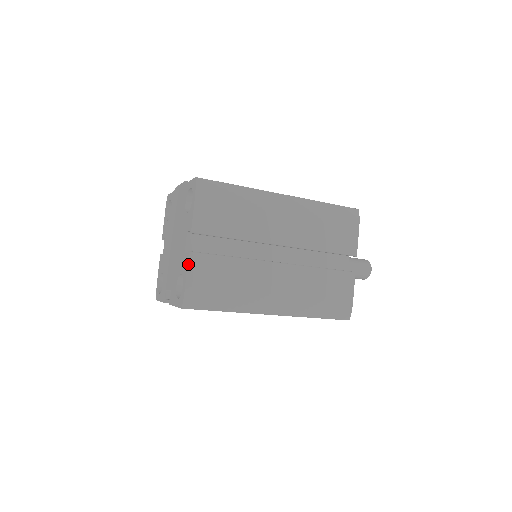
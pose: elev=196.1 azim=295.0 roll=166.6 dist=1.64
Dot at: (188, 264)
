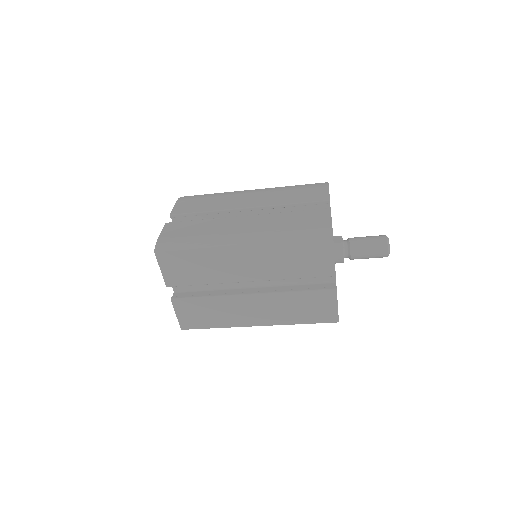
Dot at: (164, 228)
